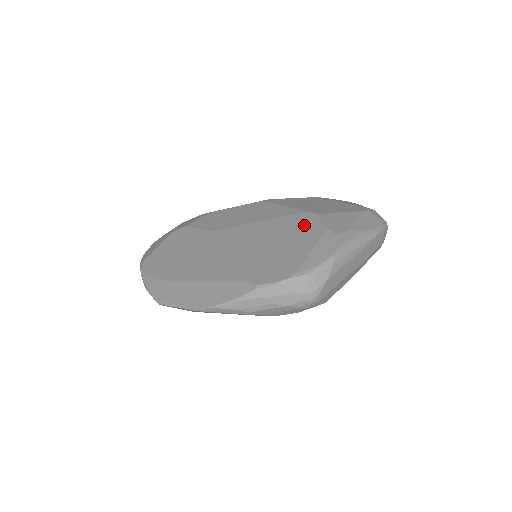
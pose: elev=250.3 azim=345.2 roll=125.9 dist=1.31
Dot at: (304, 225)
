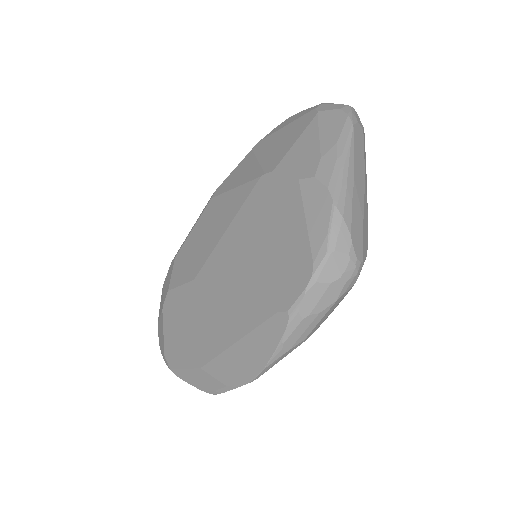
Dot at: (272, 195)
